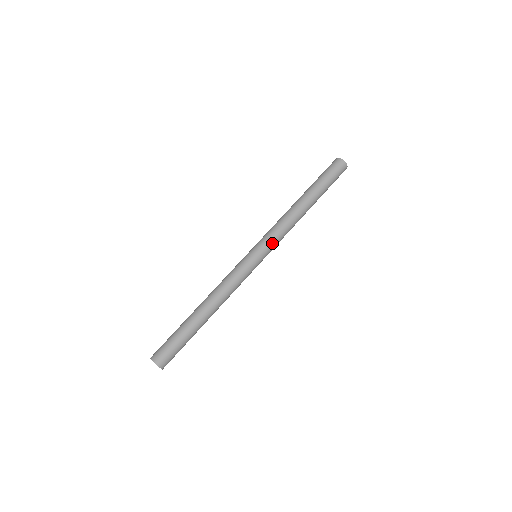
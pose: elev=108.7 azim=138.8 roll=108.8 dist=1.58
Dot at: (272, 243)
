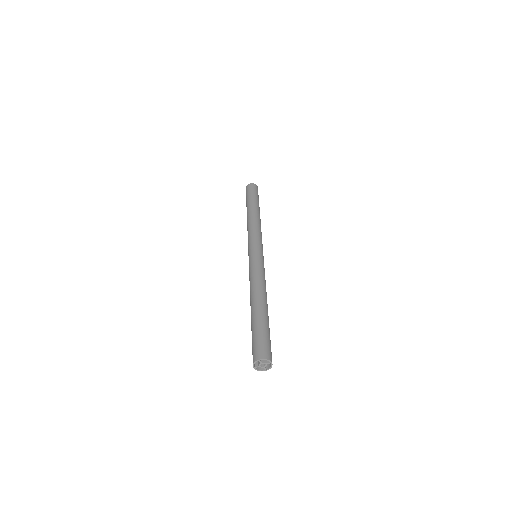
Dot at: (254, 239)
